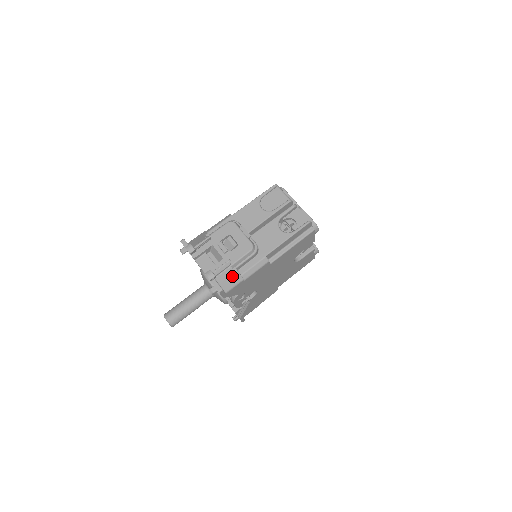
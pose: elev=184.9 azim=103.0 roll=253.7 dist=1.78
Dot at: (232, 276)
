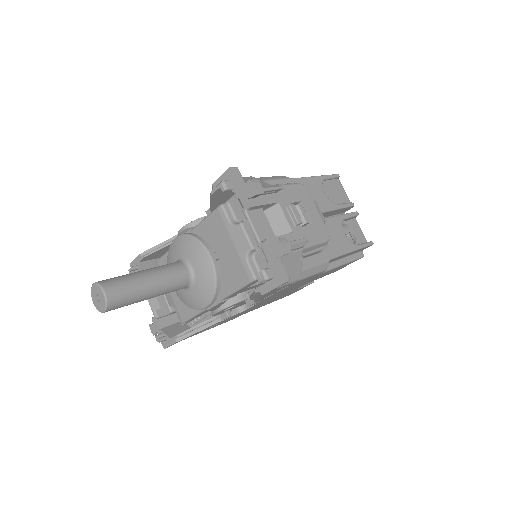
Dot at: (295, 266)
